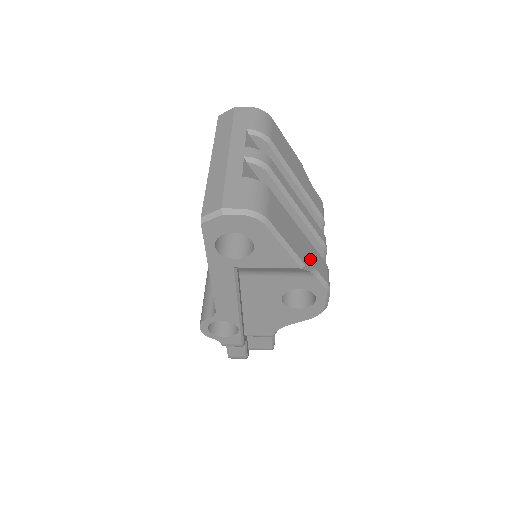
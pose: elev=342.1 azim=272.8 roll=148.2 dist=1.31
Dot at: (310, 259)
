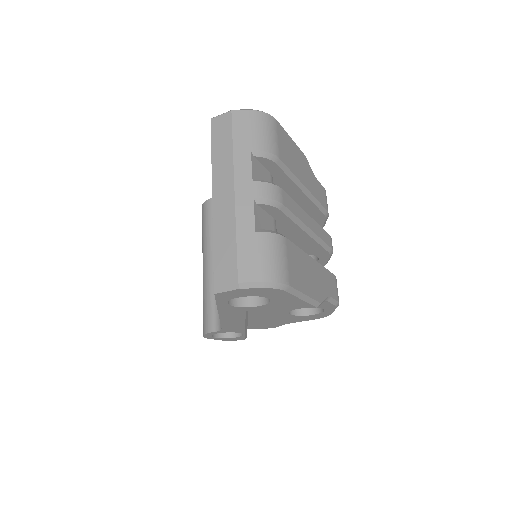
Dot at: (323, 289)
